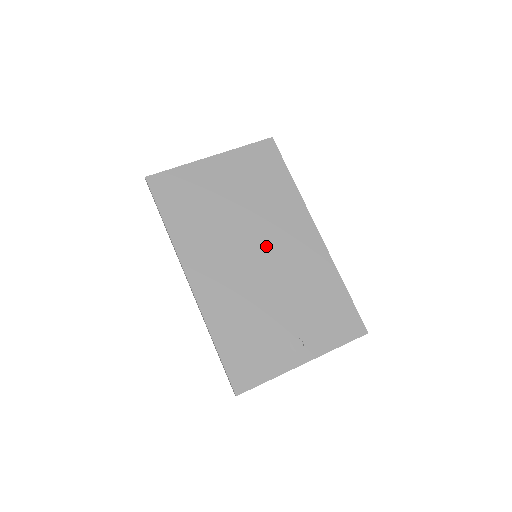
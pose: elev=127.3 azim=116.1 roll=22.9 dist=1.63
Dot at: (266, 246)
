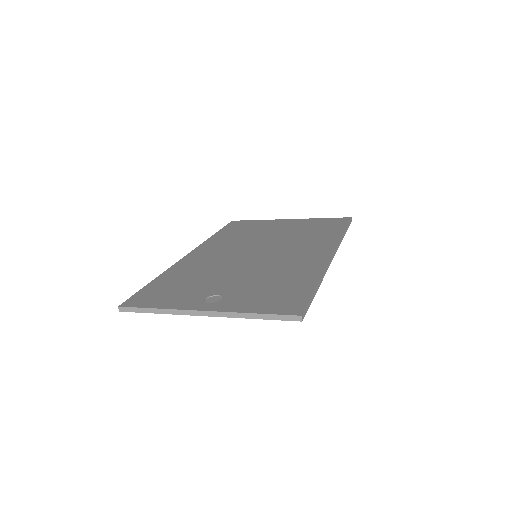
Dot at: (271, 252)
